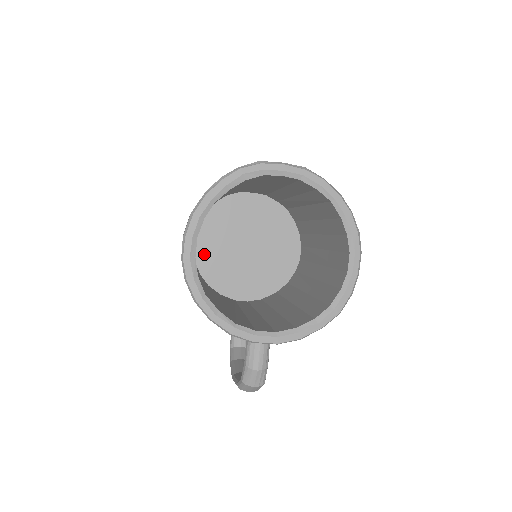
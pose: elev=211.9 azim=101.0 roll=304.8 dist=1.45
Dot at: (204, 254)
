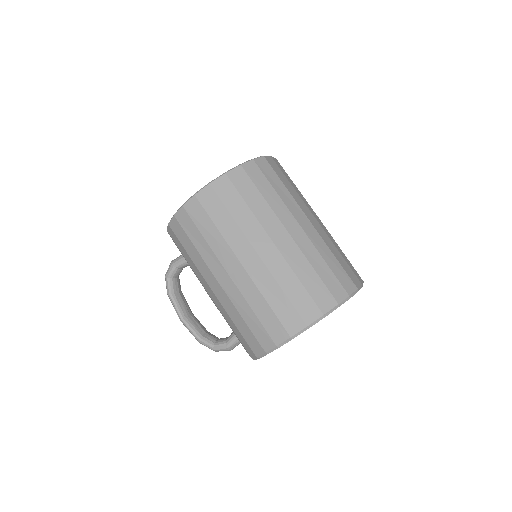
Dot at: occluded
